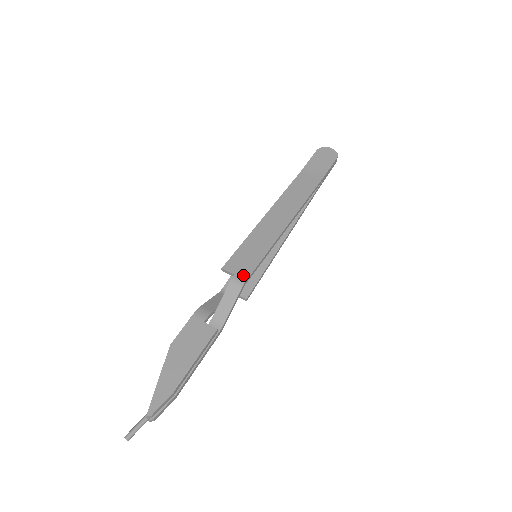
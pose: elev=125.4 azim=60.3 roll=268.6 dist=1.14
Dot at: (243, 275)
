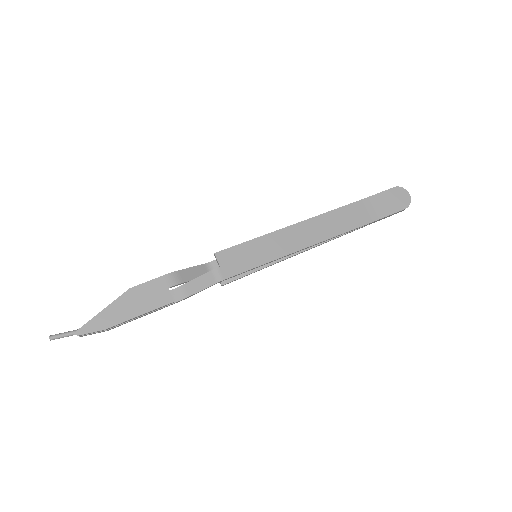
Dot at: (227, 272)
